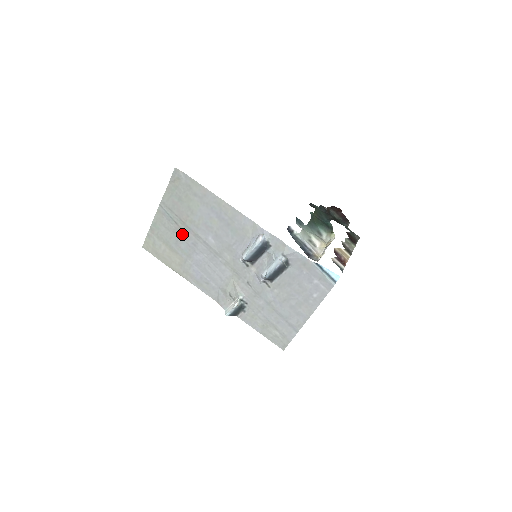
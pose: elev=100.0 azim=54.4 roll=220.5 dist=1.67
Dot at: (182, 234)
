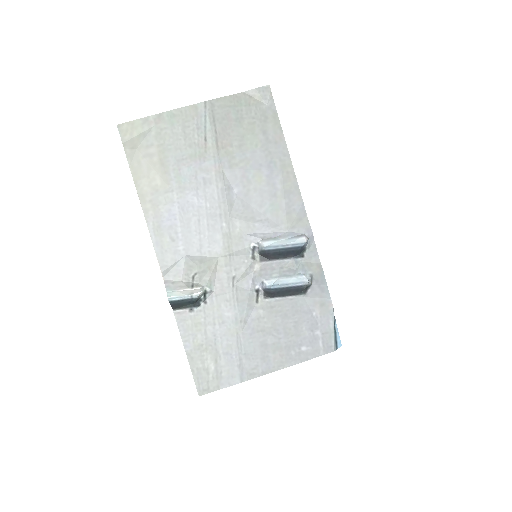
Dot at: (200, 157)
